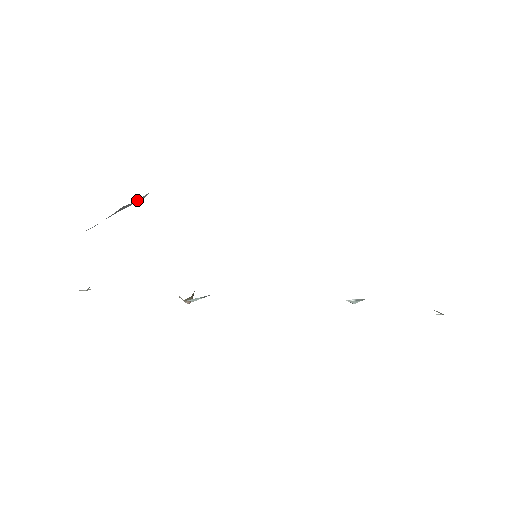
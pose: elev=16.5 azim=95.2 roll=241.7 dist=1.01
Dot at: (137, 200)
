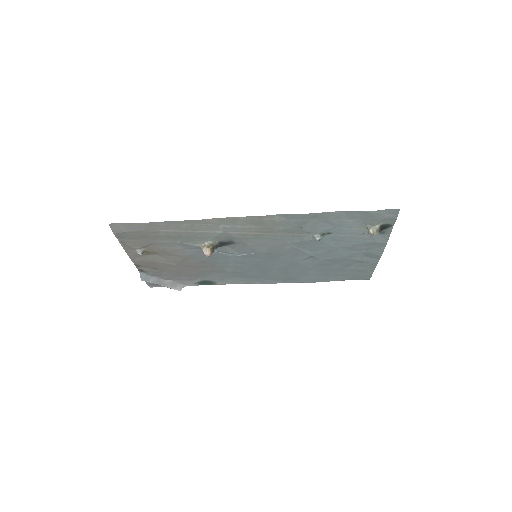
Dot at: (174, 287)
